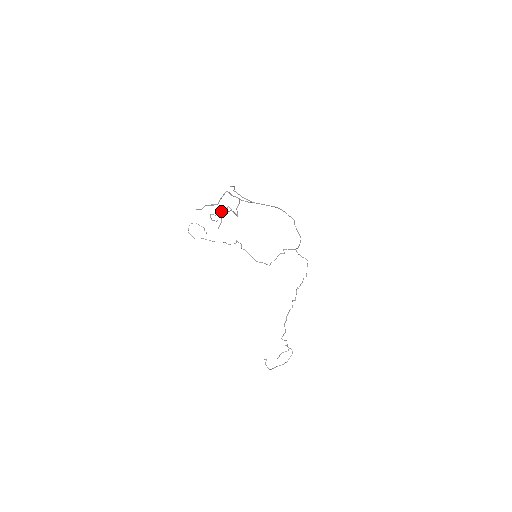
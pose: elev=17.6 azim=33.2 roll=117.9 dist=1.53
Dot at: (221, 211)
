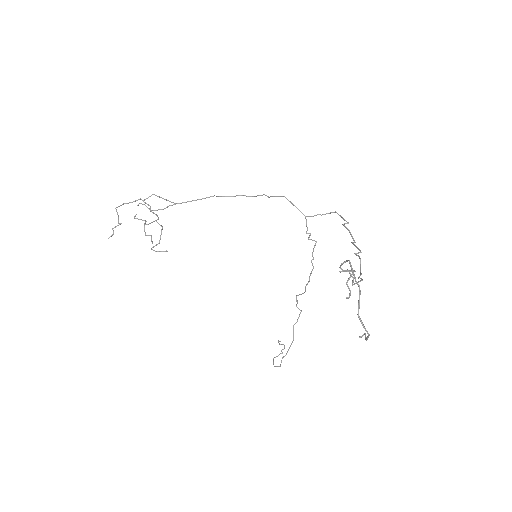
Dot at: (144, 229)
